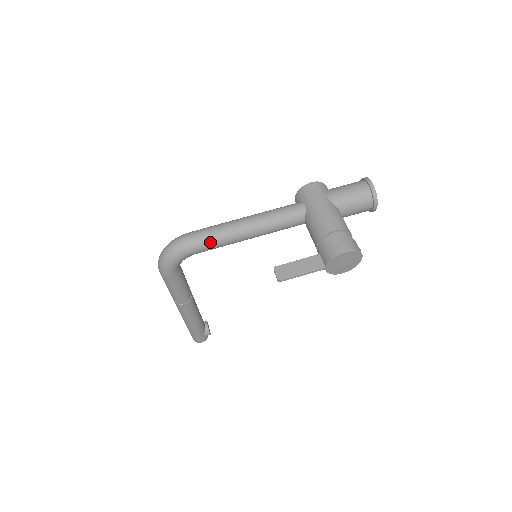
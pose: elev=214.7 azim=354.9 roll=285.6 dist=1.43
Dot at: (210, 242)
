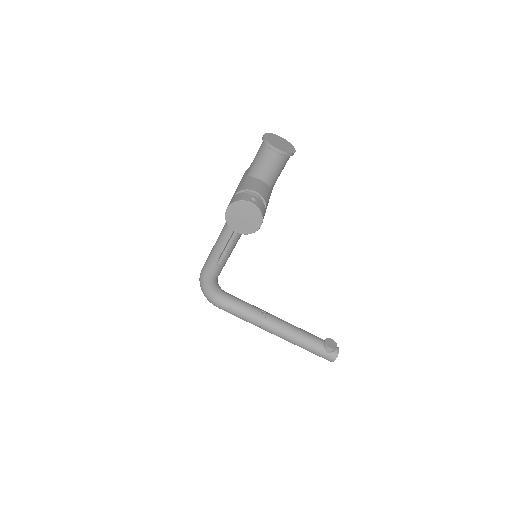
Dot at: (209, 265)
